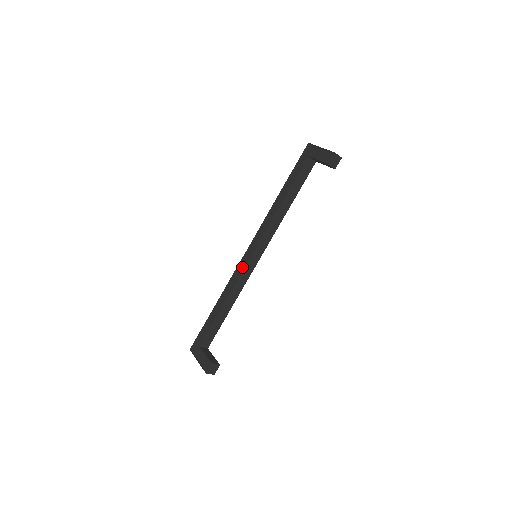
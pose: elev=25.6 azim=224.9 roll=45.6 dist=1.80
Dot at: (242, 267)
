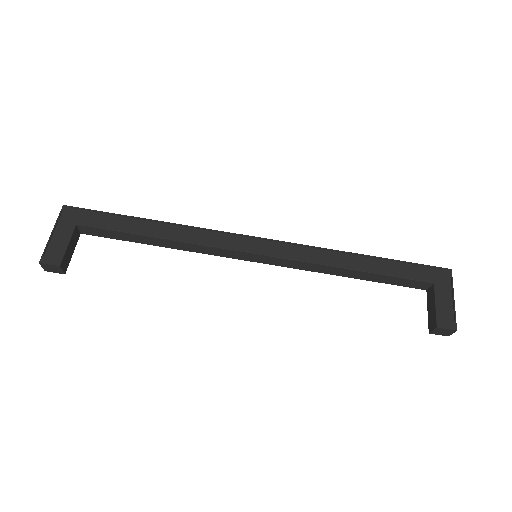
Dot at: (231, 242)
